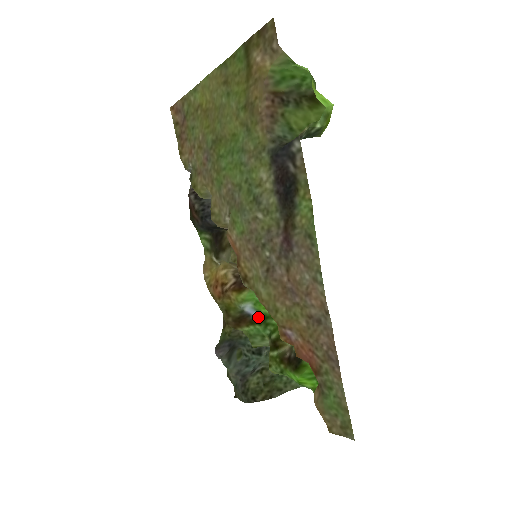
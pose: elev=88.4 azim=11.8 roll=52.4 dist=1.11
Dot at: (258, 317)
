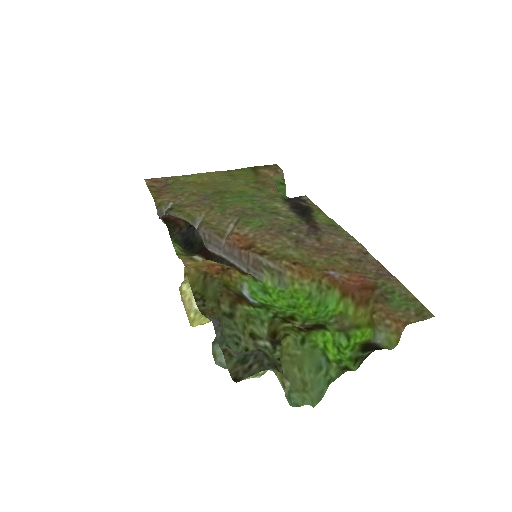
Dot at: (257, 302)
